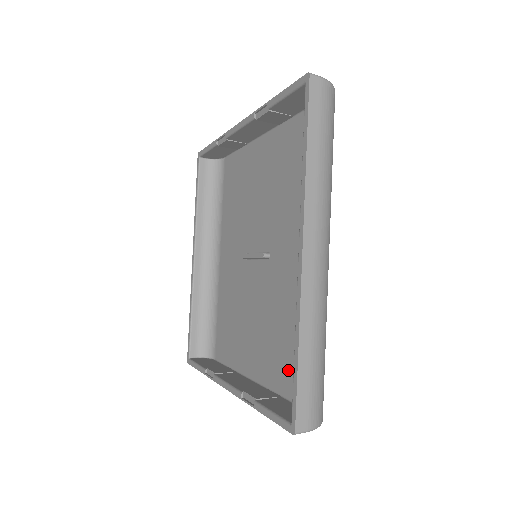
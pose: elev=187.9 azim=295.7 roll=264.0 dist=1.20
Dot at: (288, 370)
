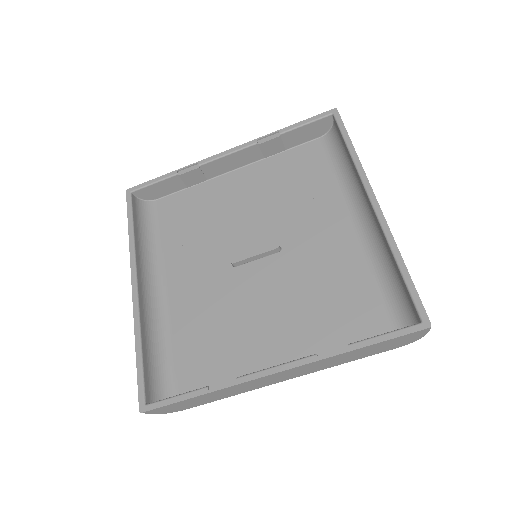
Dot at: (352, 322)
